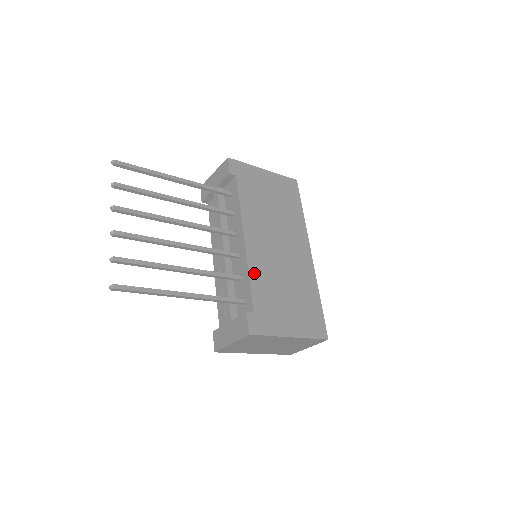
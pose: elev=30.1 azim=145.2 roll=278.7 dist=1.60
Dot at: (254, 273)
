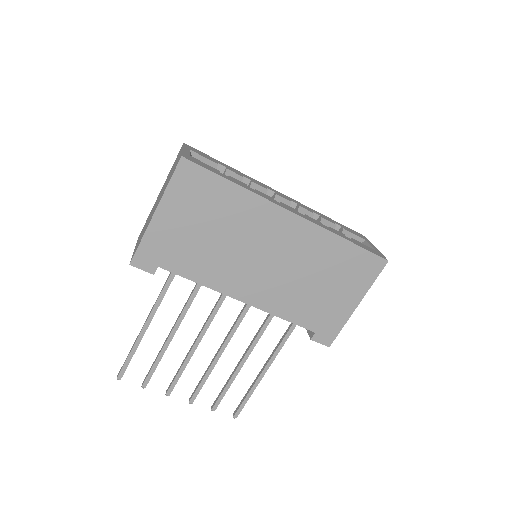
Dot at: (280, 311)
